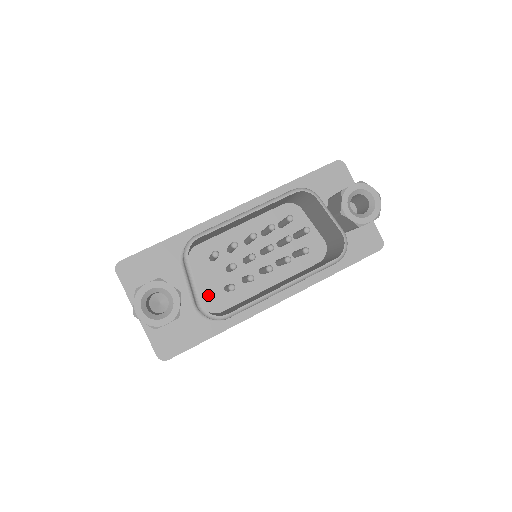
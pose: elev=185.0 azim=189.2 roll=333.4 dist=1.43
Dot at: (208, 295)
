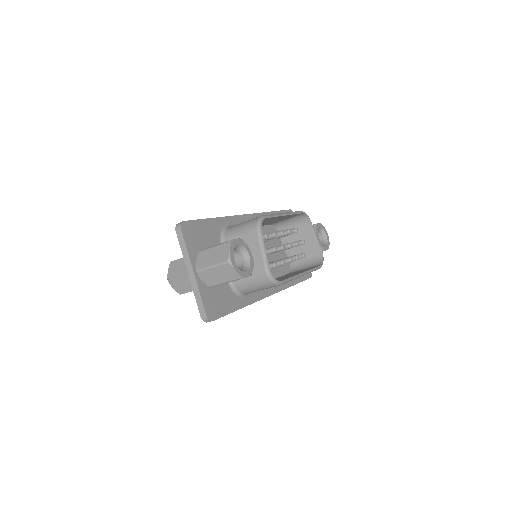
Dot at: occluded
